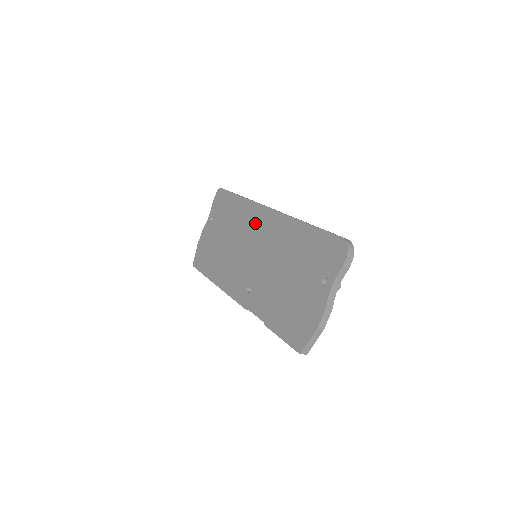
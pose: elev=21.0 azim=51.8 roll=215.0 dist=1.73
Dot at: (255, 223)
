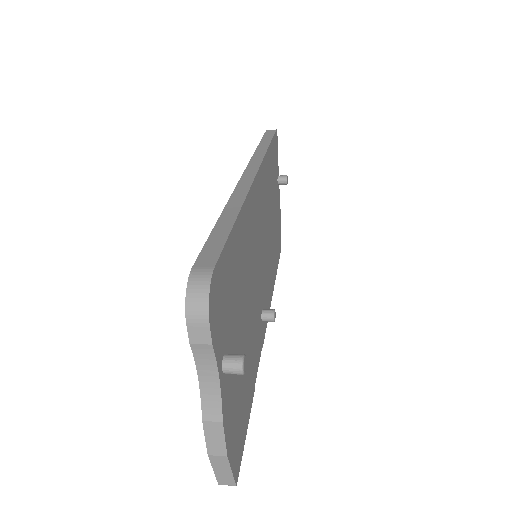
Dot at: occluded
